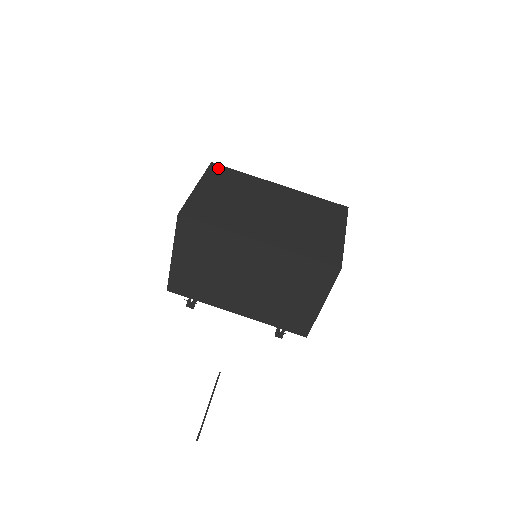
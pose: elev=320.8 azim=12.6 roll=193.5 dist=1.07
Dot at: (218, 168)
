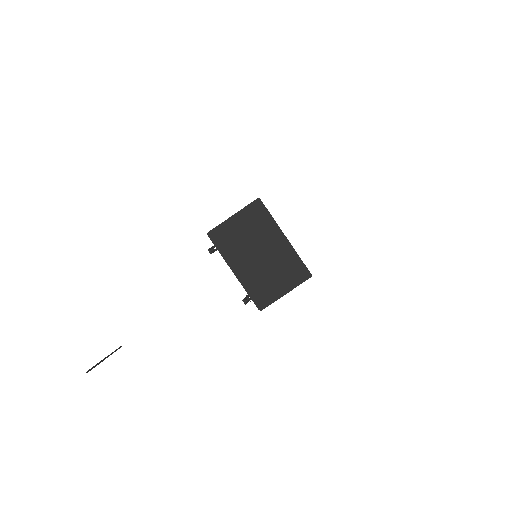
Dot at: occluded
